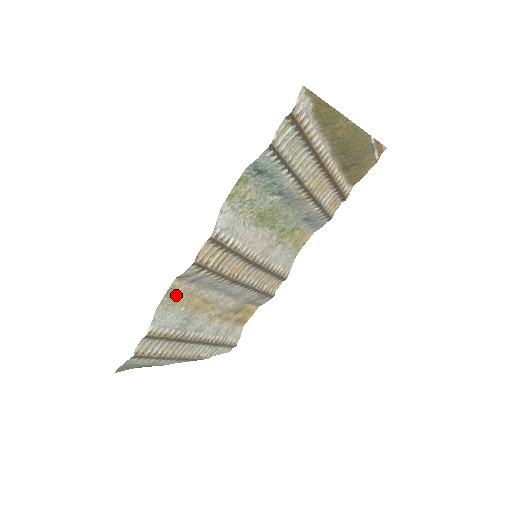
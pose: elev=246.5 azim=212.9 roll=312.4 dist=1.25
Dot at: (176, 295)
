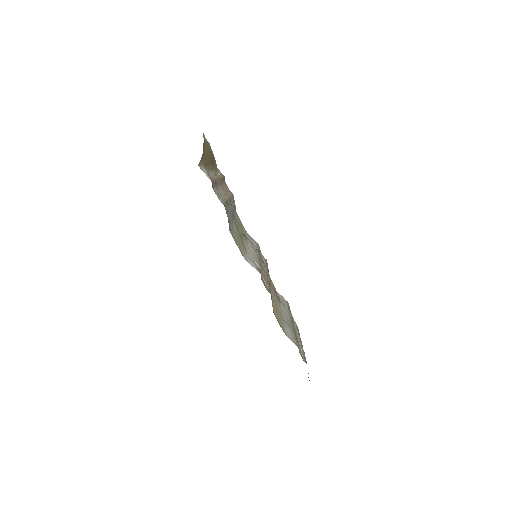
Dot at: (278, 319)
